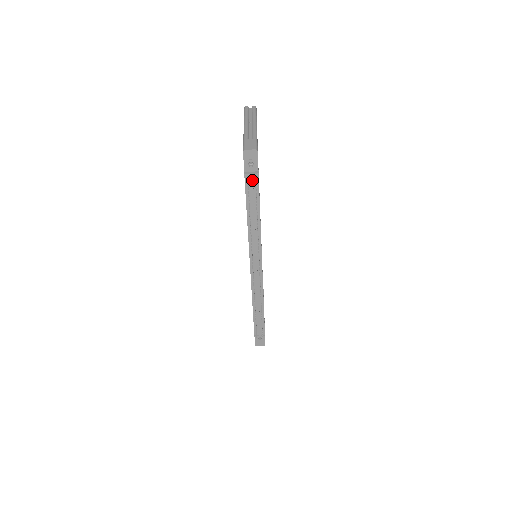
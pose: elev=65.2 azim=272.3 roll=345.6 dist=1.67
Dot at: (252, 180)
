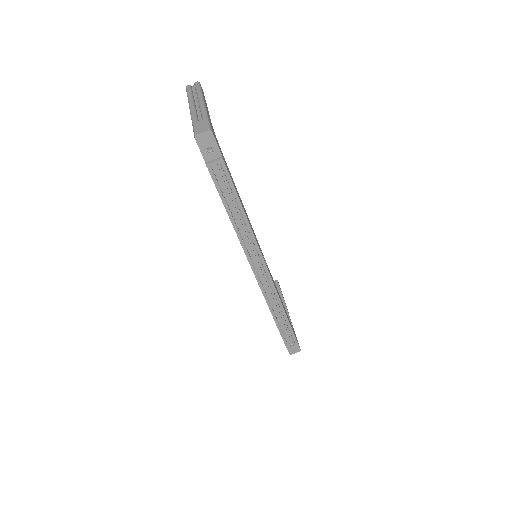
Dot at: (218, 169)
